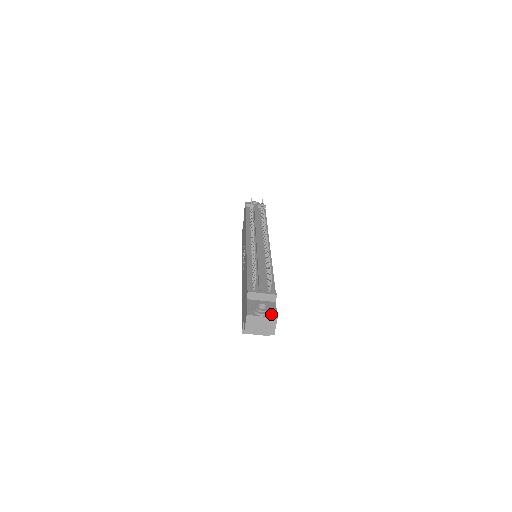
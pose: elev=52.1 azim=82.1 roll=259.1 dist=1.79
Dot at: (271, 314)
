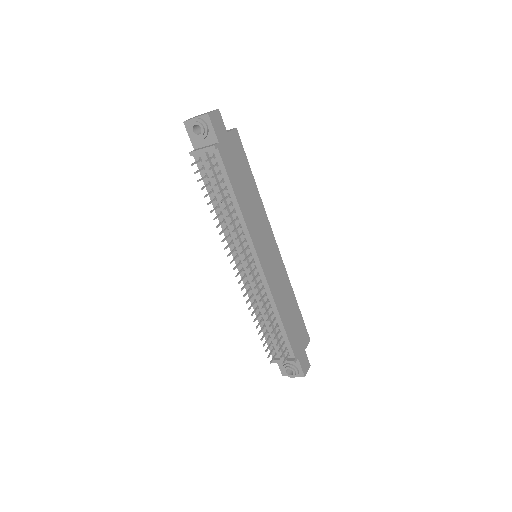
Dot at: (299, 374)
